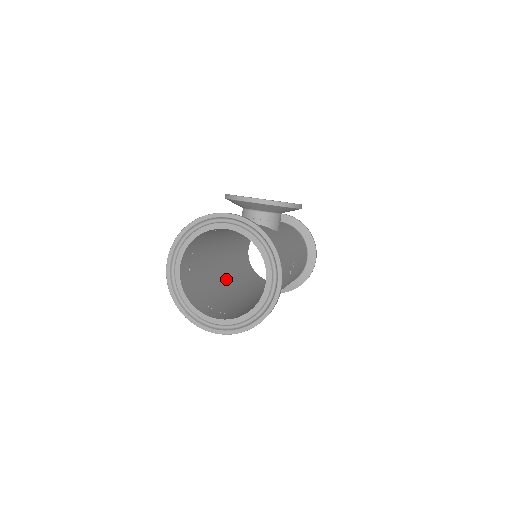
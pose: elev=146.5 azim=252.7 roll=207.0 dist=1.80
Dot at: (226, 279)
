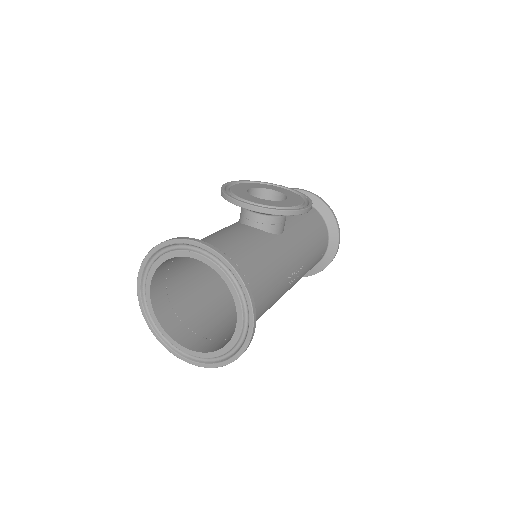
Dot at: occluded
